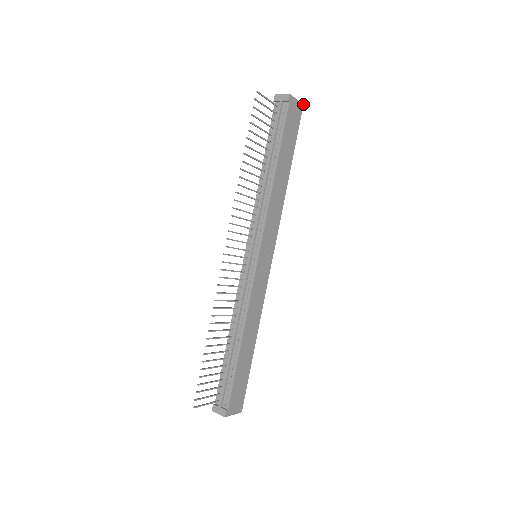
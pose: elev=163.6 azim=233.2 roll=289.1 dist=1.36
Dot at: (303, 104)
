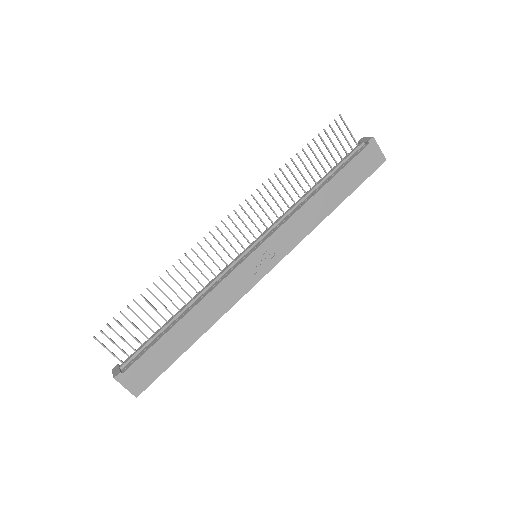
Dot at: occluded
